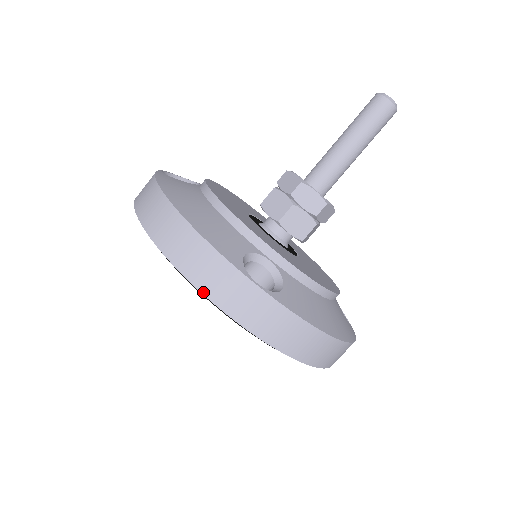
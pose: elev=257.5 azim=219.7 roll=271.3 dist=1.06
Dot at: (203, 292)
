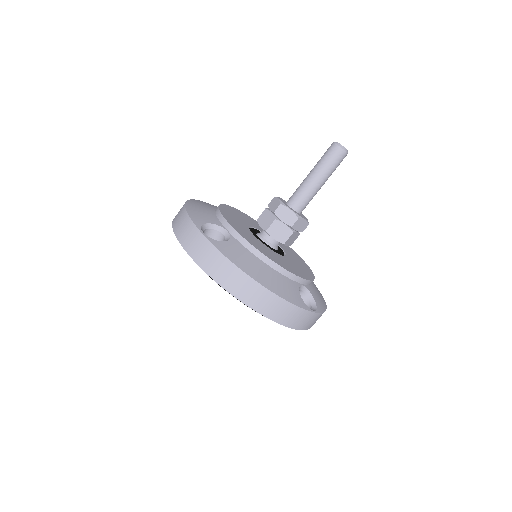
Dot at: (288, 327)
